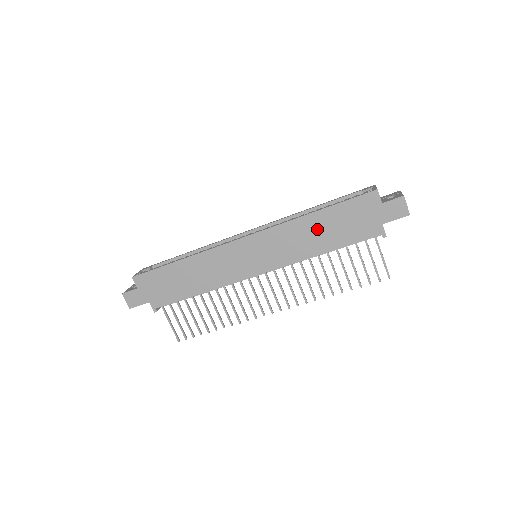
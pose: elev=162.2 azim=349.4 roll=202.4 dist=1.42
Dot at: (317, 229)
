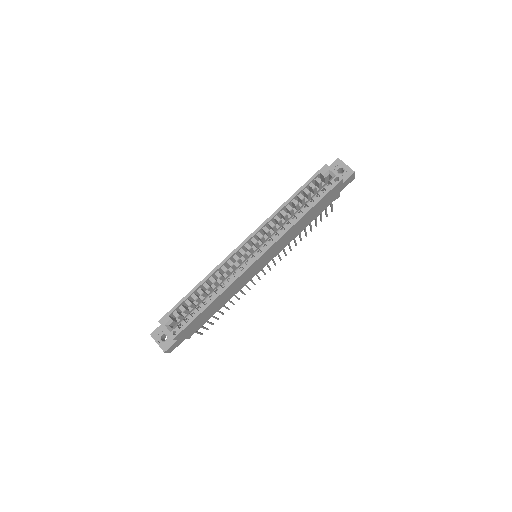
Dot at: (305, 221)
